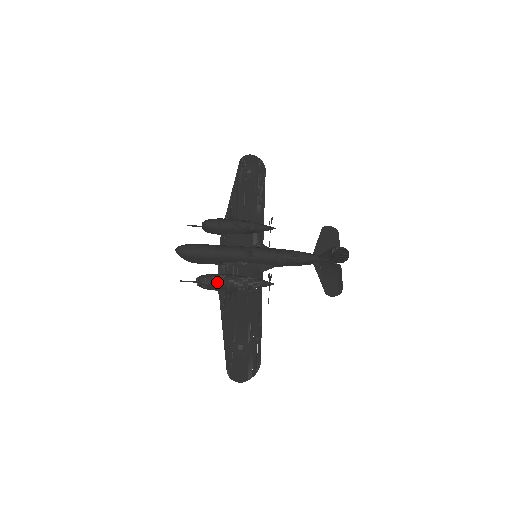
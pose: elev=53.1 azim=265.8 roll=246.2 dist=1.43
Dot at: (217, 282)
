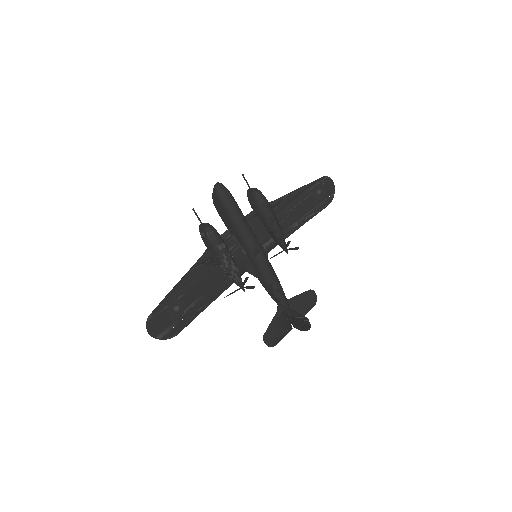
Dot at: (216, 245)
